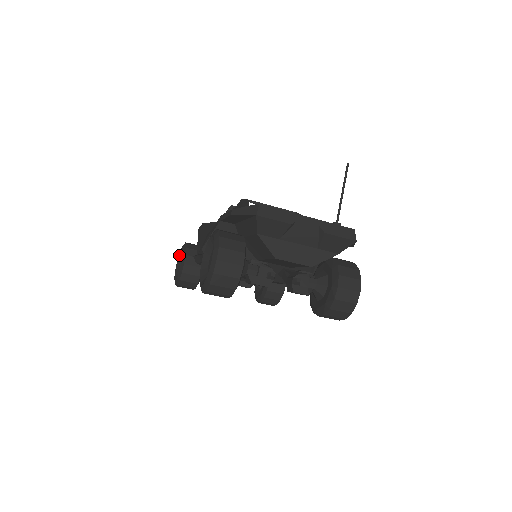
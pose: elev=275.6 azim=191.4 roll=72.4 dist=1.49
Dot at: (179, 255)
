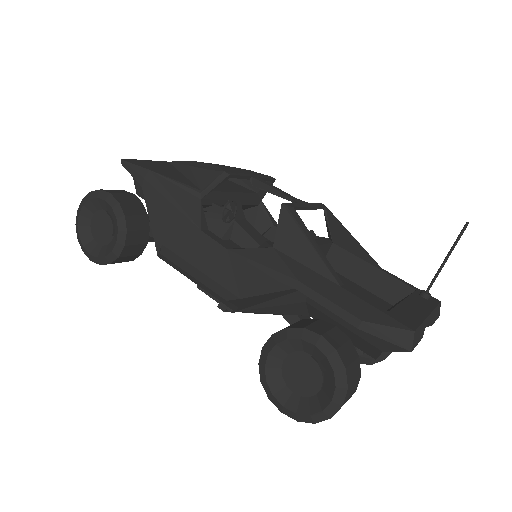
Dot at: (87, 203)
